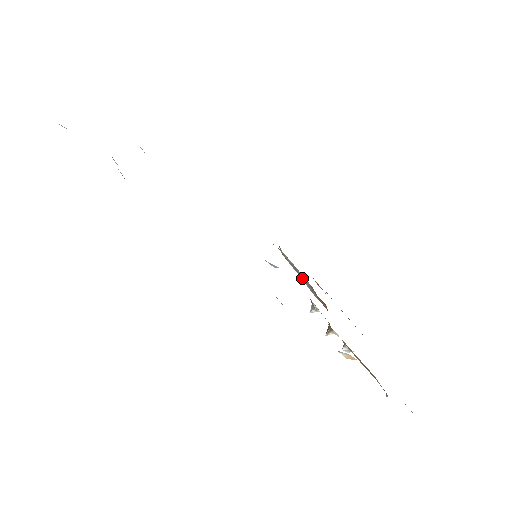
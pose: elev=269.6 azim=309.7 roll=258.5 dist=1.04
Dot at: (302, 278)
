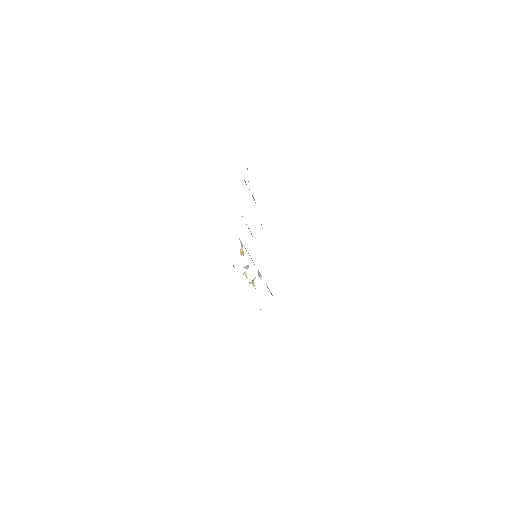
Dot at: occluded
